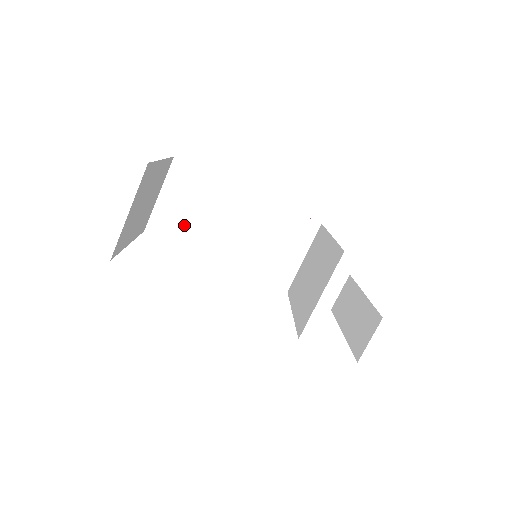
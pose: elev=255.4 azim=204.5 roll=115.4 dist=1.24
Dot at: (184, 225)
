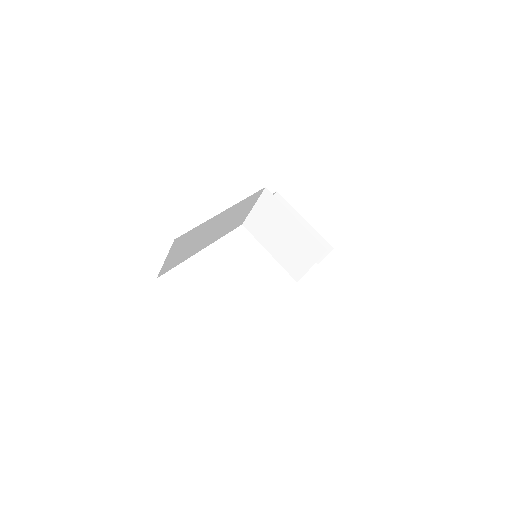
Dot at: (183, 255)
